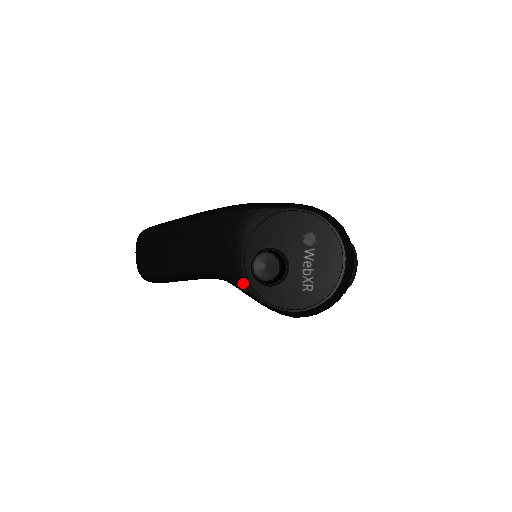
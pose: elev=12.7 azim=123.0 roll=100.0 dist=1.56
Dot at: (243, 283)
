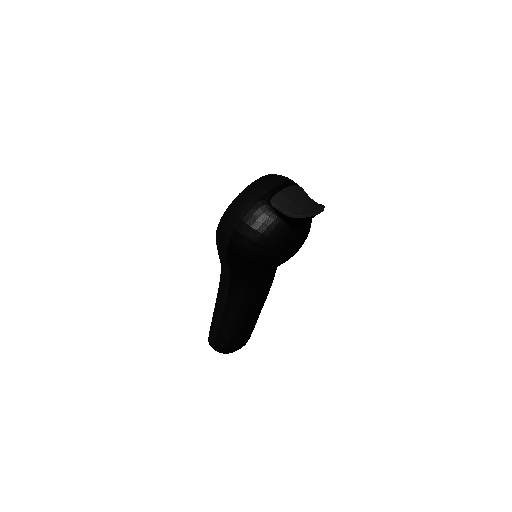
Dot at: occluded
